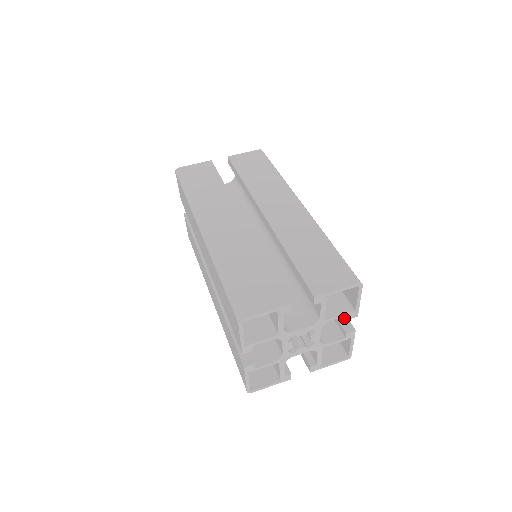
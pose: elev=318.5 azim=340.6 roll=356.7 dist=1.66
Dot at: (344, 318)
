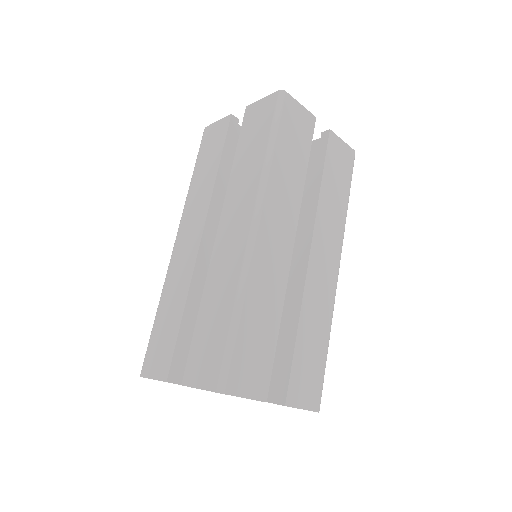
Dot at: (285, 382)
